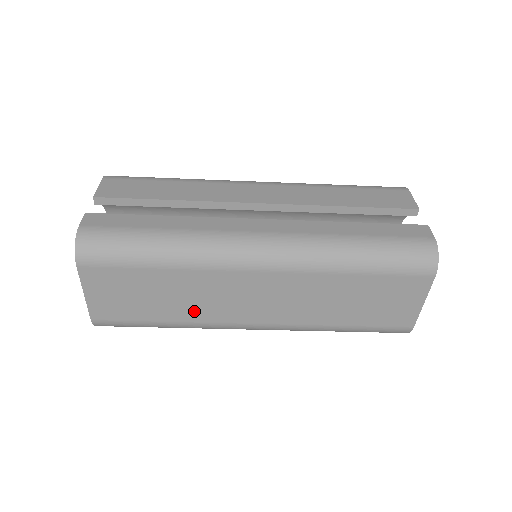
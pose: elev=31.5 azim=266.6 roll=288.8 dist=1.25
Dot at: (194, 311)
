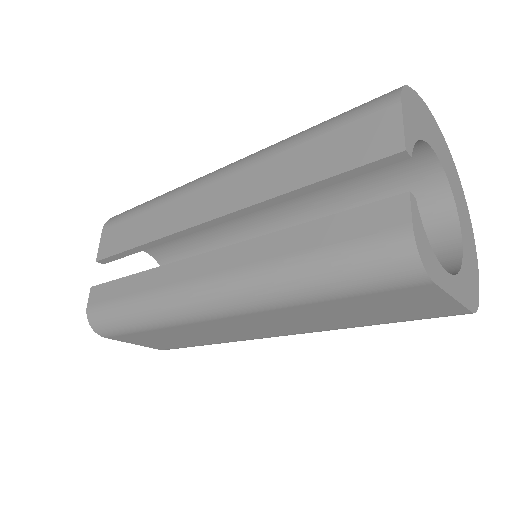
Dot at: (216, 339)
